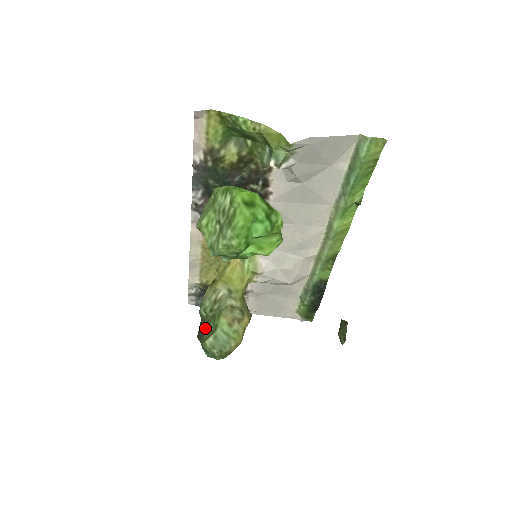
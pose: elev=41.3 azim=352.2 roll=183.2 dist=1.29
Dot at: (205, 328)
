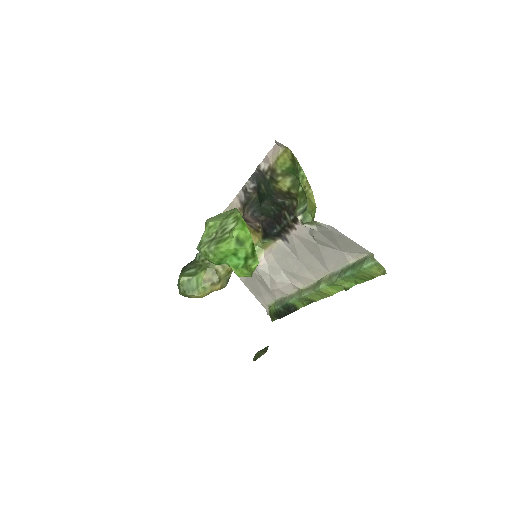
Dot at: (190, 268)
